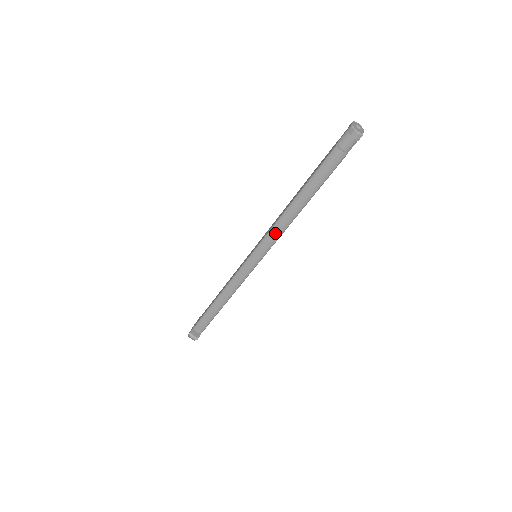
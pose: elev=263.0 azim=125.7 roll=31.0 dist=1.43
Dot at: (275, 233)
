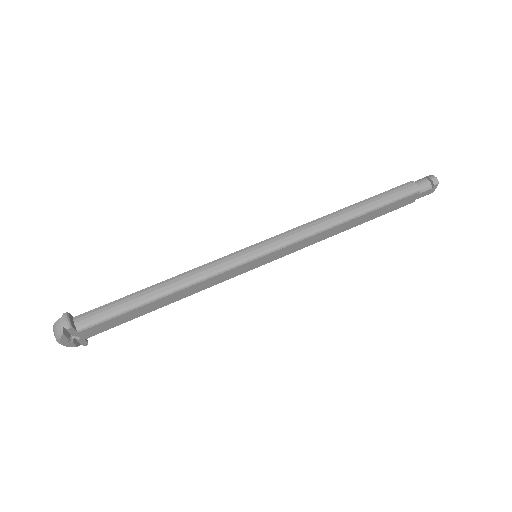
Dot at: (306, 229)
